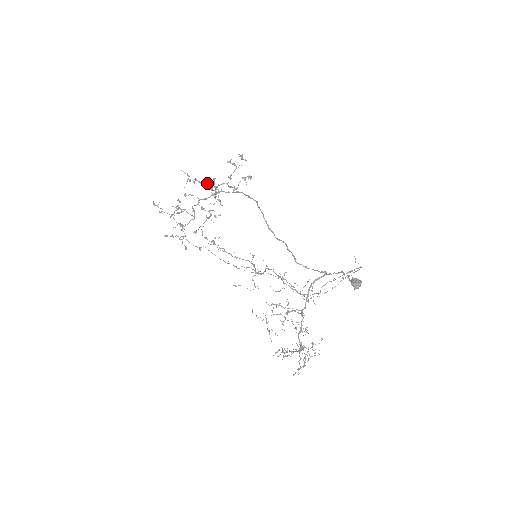
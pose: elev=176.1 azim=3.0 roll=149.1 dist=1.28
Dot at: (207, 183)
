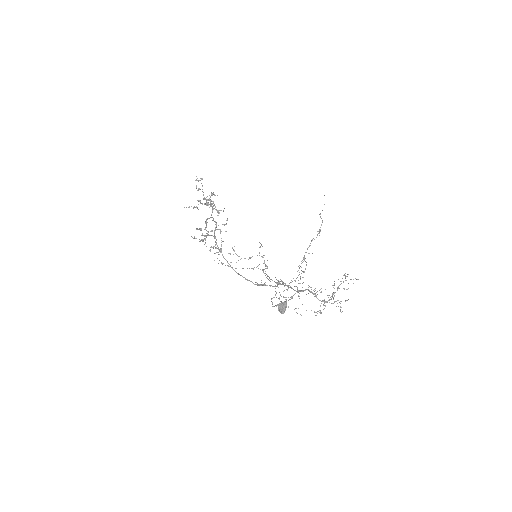
Dot at: occluded
